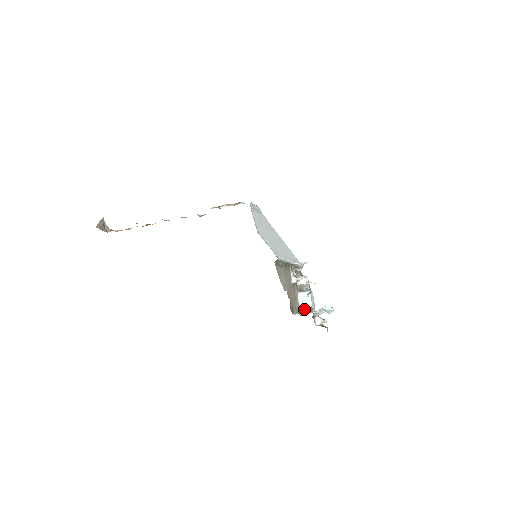
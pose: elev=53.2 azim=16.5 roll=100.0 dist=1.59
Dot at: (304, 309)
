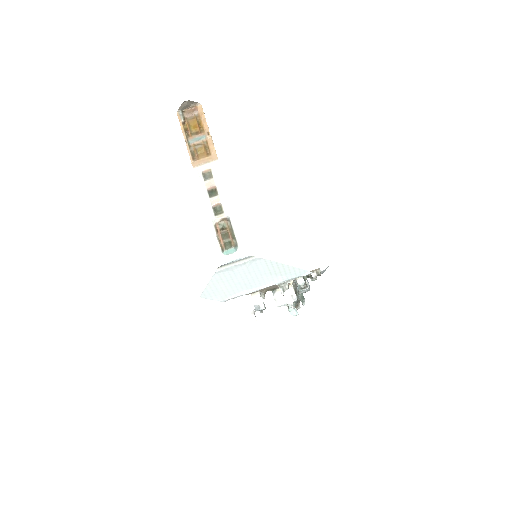
Dot at: (296, 287)
